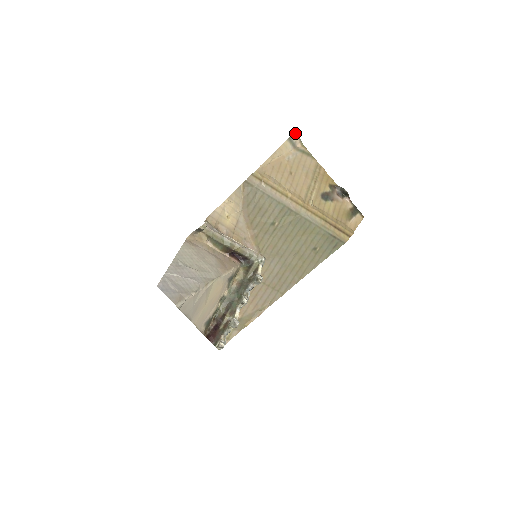
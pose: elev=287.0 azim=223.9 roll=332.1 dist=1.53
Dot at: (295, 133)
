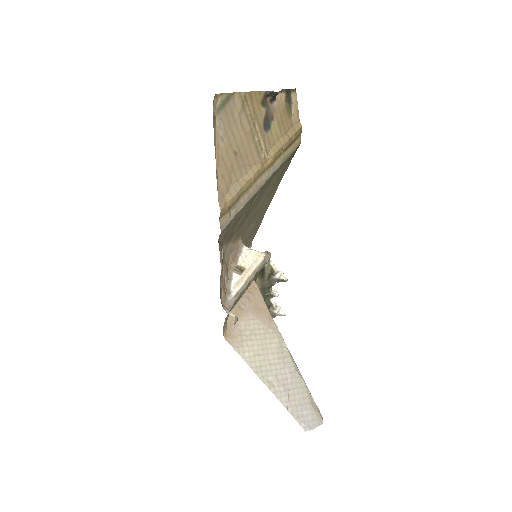
Dot at: (213, 104)
